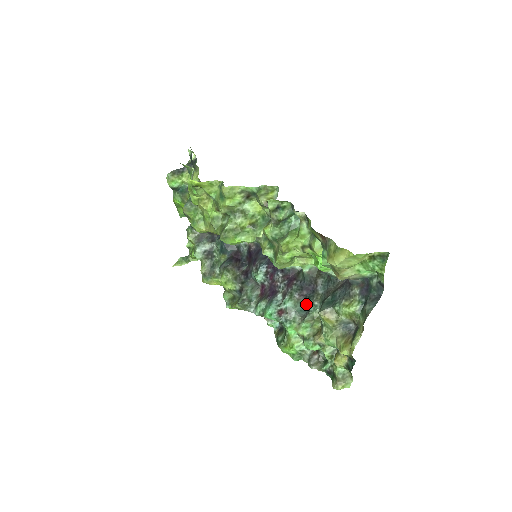
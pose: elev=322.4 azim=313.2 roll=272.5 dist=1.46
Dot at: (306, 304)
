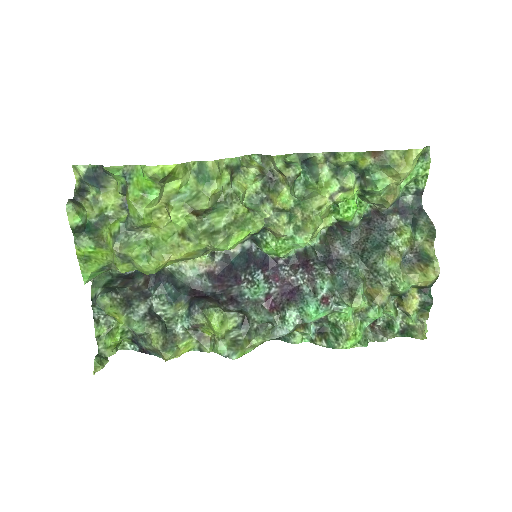
Dot at: (341, 275)
